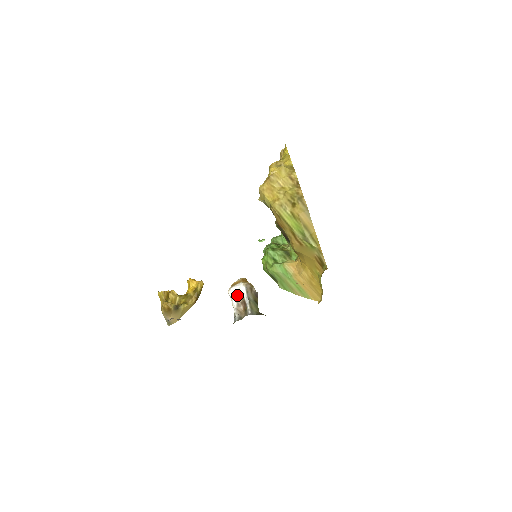
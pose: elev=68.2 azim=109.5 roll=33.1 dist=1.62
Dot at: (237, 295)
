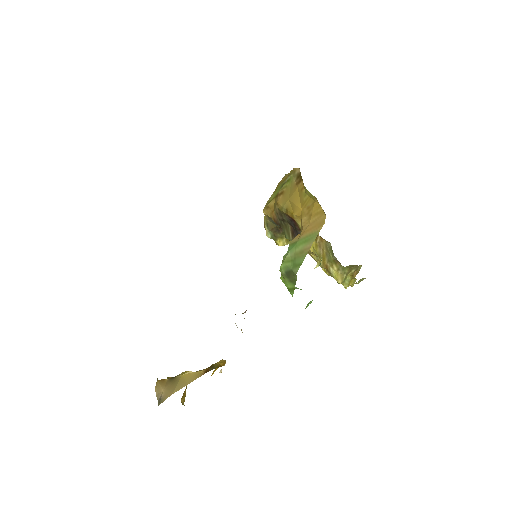
Dot at: occluded
